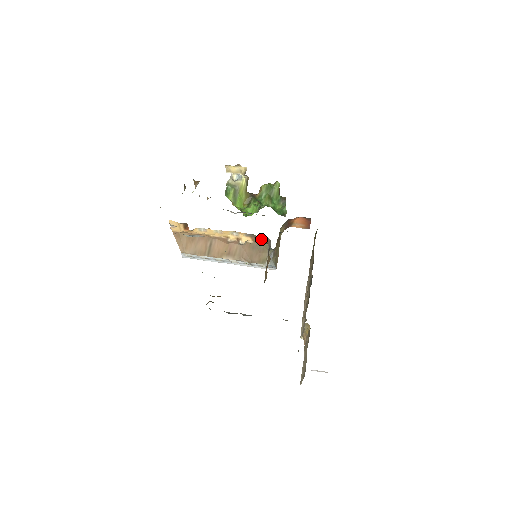
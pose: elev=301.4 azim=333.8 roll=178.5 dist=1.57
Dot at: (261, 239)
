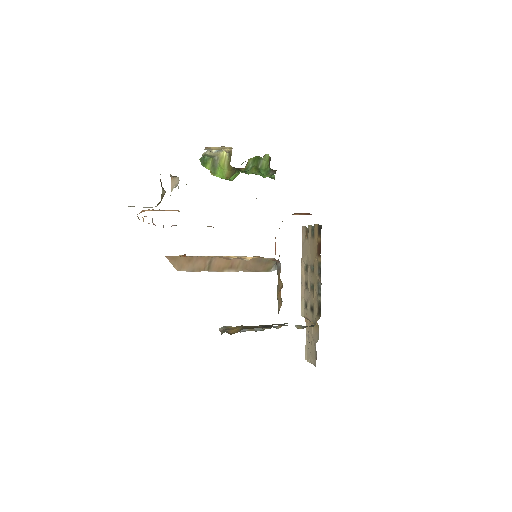
Dot at: occluded
